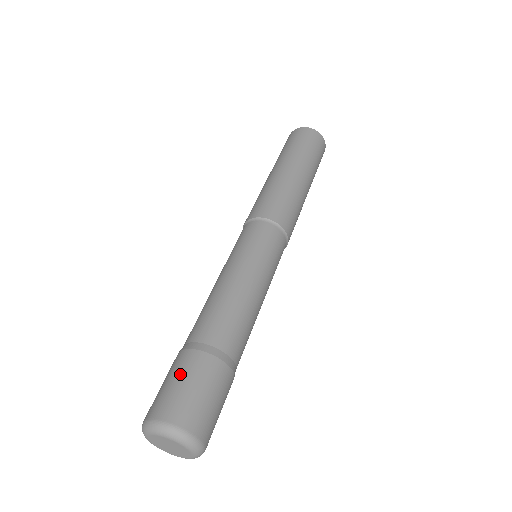
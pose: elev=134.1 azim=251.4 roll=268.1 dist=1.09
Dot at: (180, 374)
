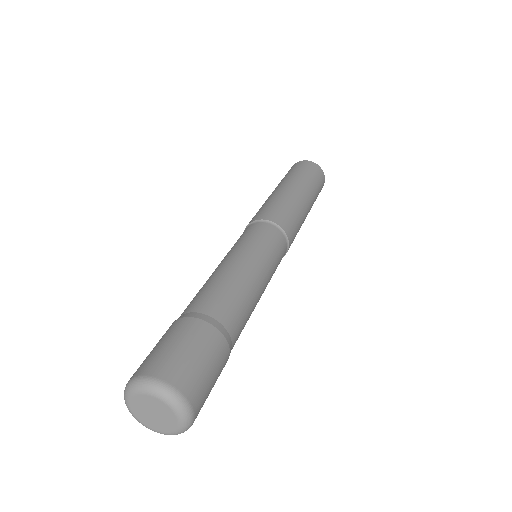
Dot at: (165, 338)
